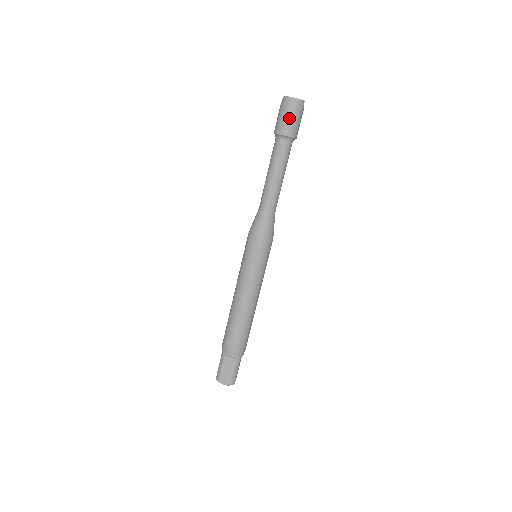
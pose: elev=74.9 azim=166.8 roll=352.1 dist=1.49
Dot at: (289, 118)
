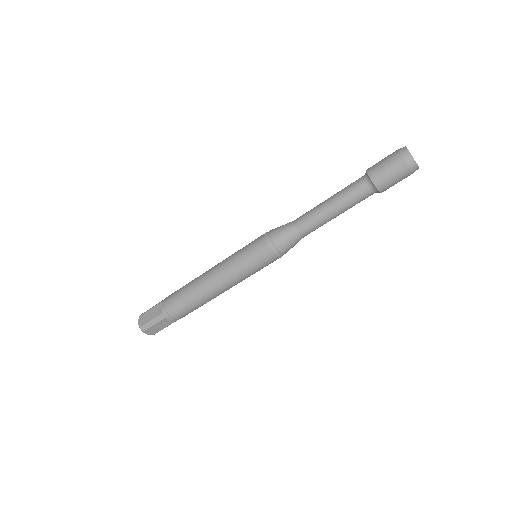
Dot at: (397, 180)
